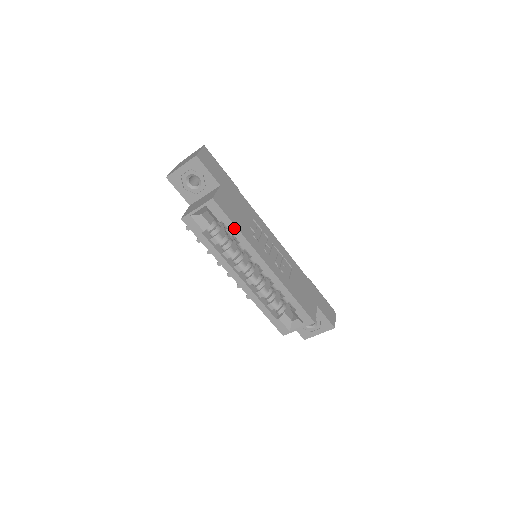
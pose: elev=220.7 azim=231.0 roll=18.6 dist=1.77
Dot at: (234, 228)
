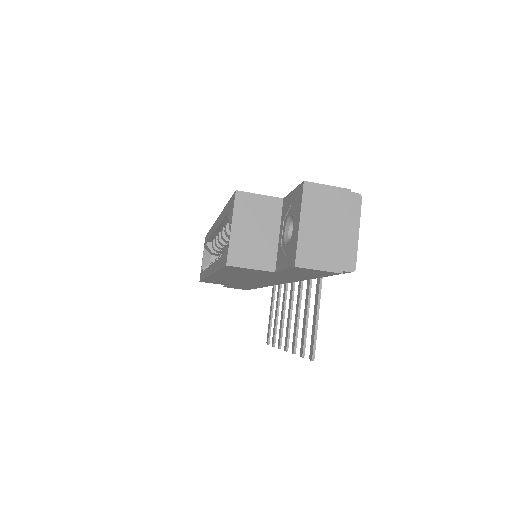
Dot at: occluded
